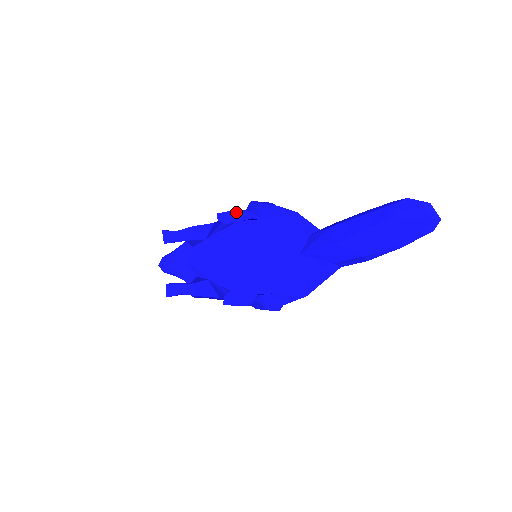
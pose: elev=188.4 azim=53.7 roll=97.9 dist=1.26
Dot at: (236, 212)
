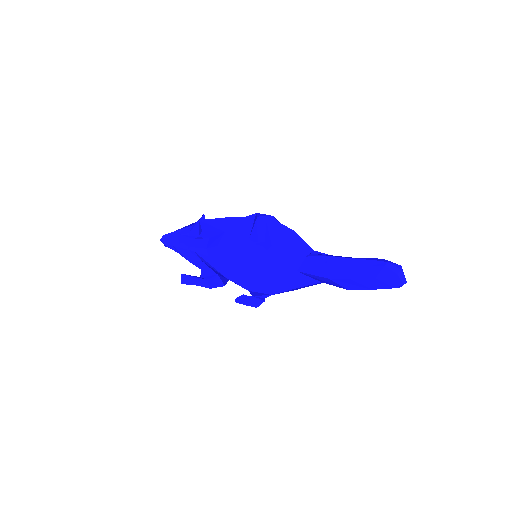
Dot at: (254, 243)
